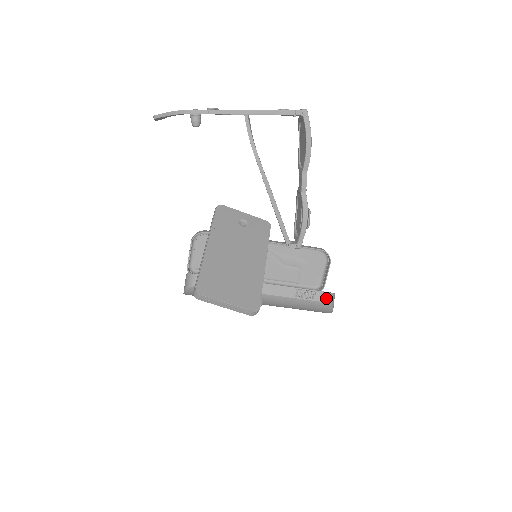
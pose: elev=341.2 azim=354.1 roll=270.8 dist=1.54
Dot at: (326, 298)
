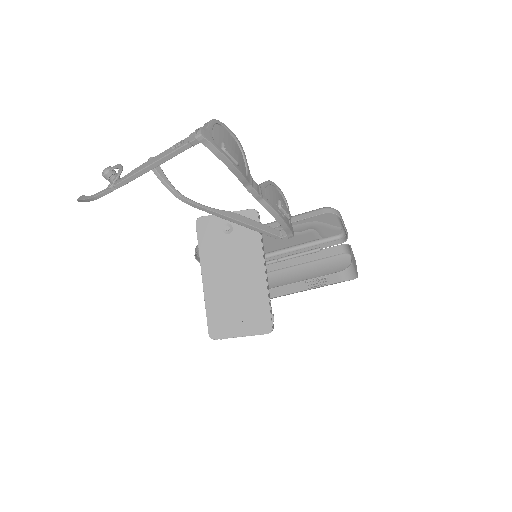
Dot at: (341, 278)
